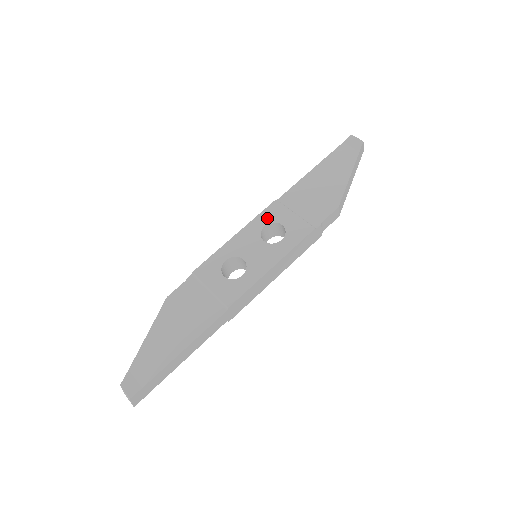
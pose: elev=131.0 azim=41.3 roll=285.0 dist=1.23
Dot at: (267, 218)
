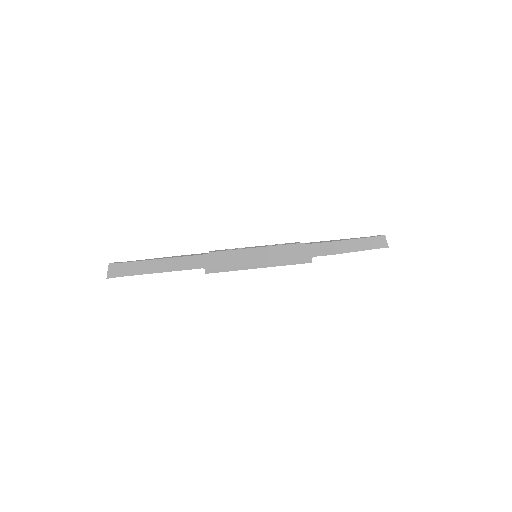
Dot at: occluded
